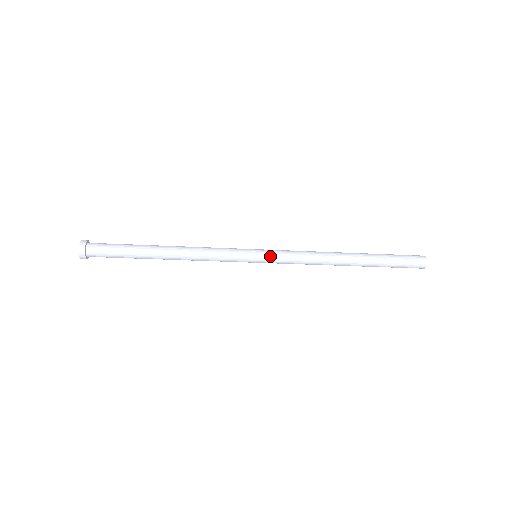
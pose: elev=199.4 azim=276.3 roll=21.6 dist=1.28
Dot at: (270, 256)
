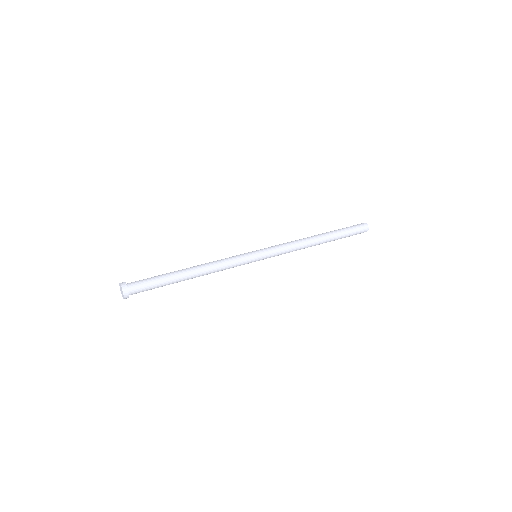
Dot at: (268, 255)
